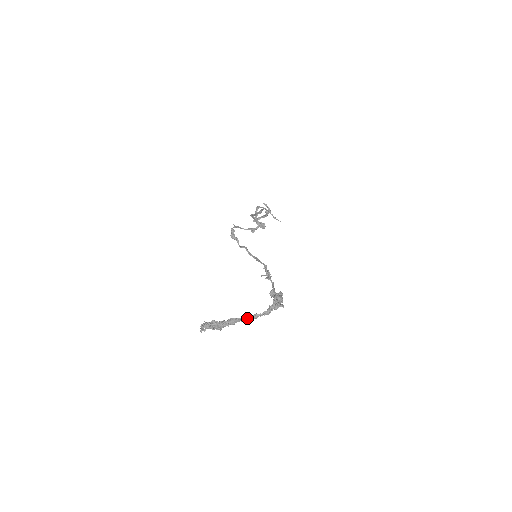
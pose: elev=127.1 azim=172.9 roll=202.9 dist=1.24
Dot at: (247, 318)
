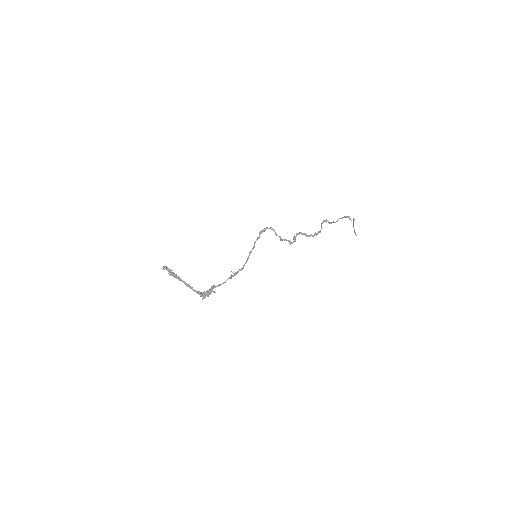
Dot at: (187, 284)
